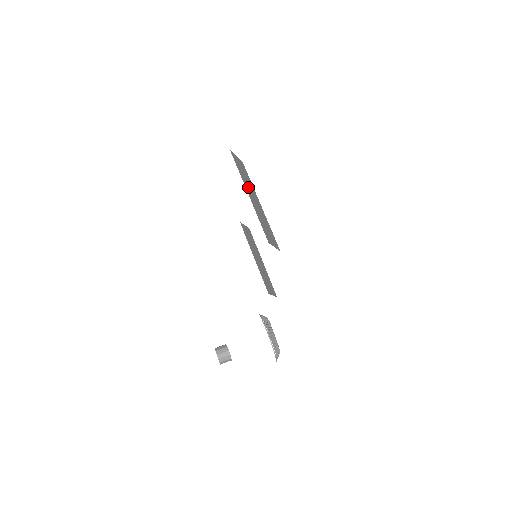
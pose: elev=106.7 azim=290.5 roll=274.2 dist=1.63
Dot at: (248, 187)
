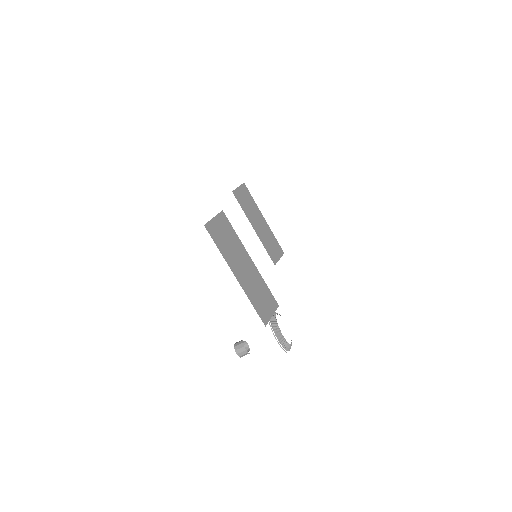
Dot at: (234, 259)
